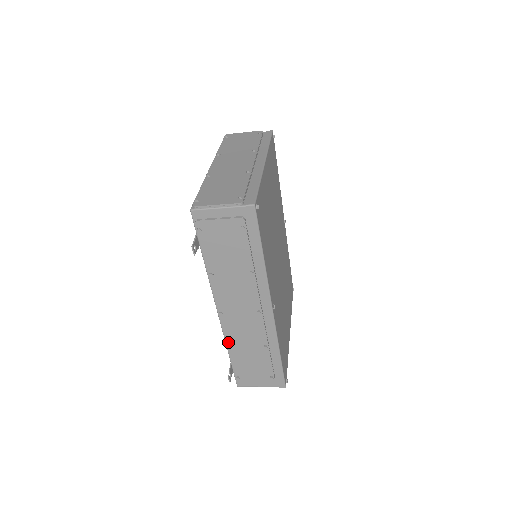
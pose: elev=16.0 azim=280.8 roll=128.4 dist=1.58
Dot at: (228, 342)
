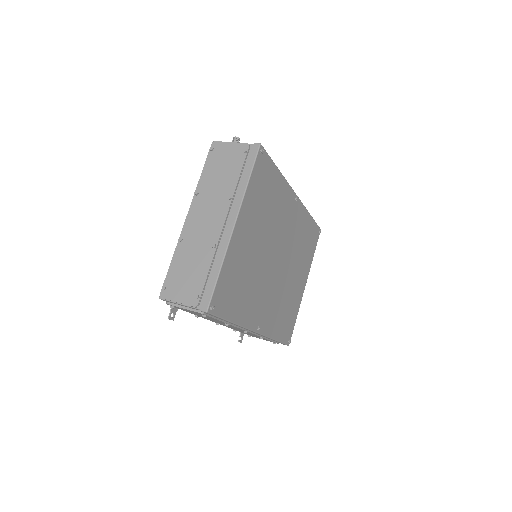
Dot at: occluded
